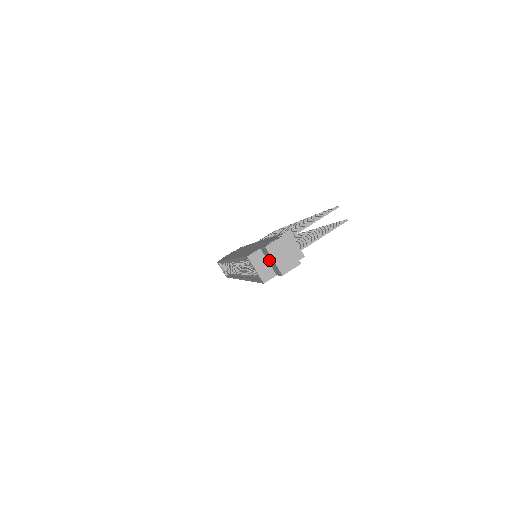
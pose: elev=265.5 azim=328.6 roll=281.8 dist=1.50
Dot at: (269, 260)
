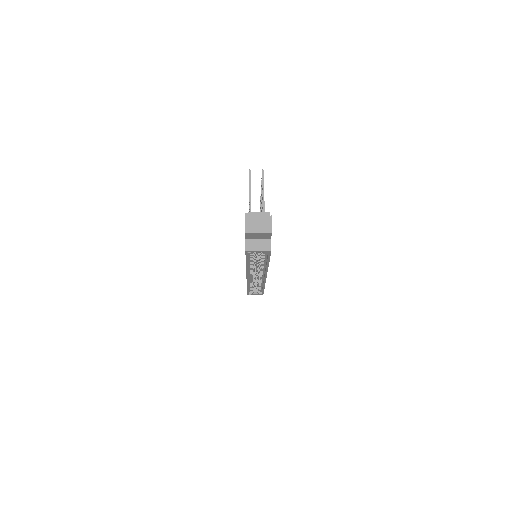
Dot at: (257, 237)
